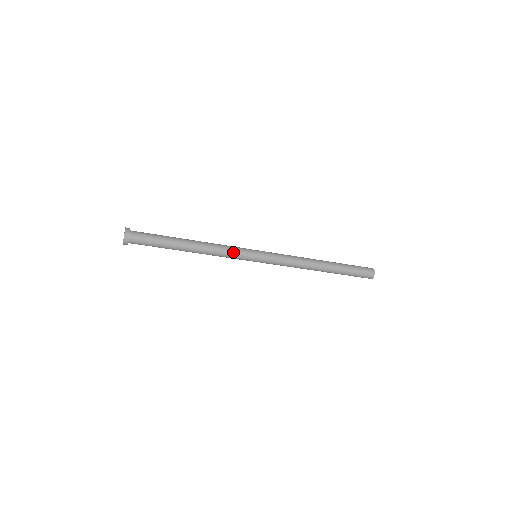
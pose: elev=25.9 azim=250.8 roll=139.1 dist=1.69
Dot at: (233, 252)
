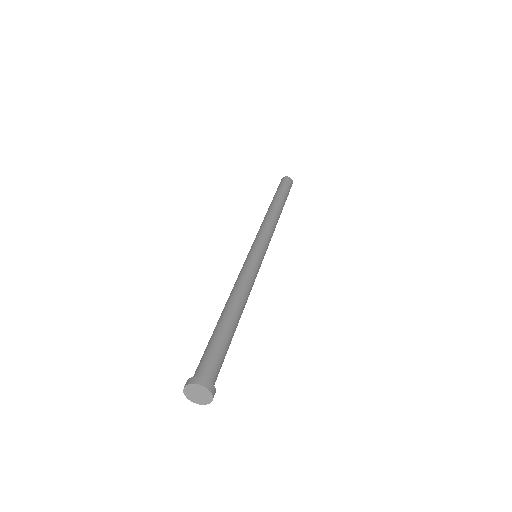
Dot at: occluded
